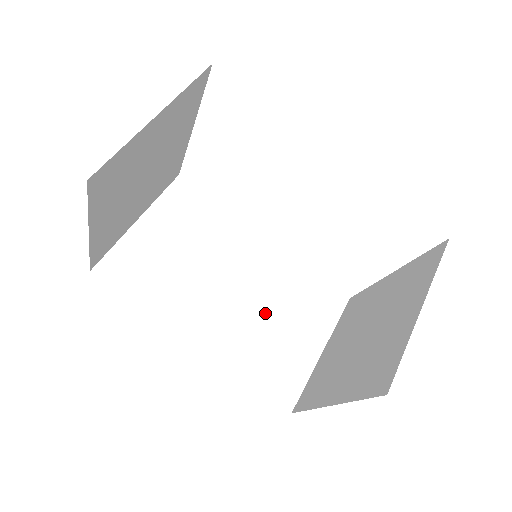
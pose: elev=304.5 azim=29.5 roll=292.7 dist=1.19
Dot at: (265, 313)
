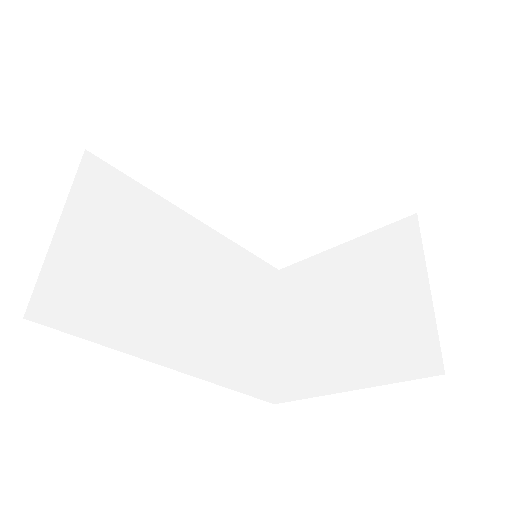
Dot at: (225, 309)
